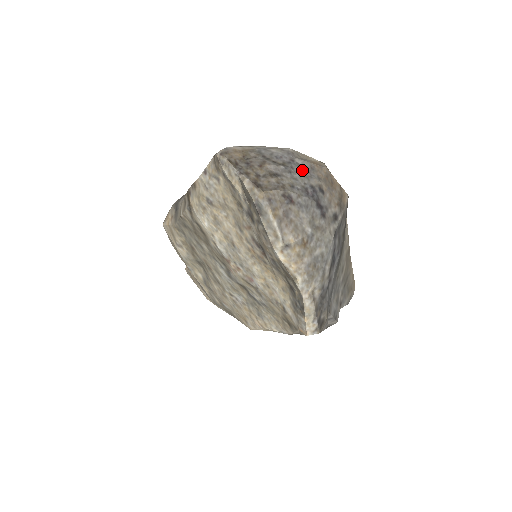
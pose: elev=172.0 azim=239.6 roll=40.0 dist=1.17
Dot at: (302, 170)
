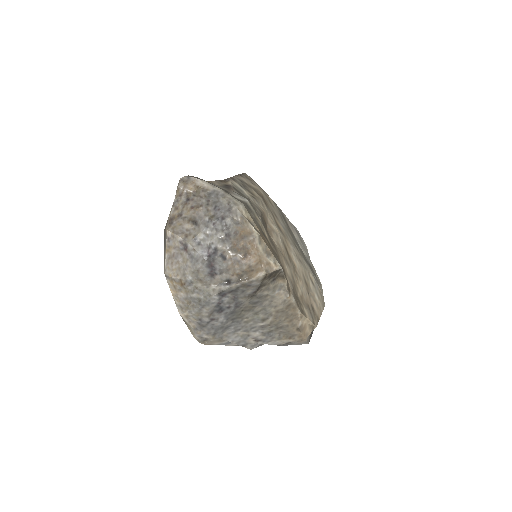
Dot at: (222, 231)
